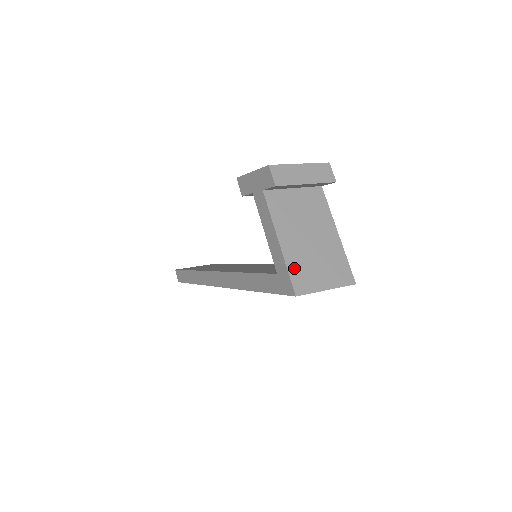
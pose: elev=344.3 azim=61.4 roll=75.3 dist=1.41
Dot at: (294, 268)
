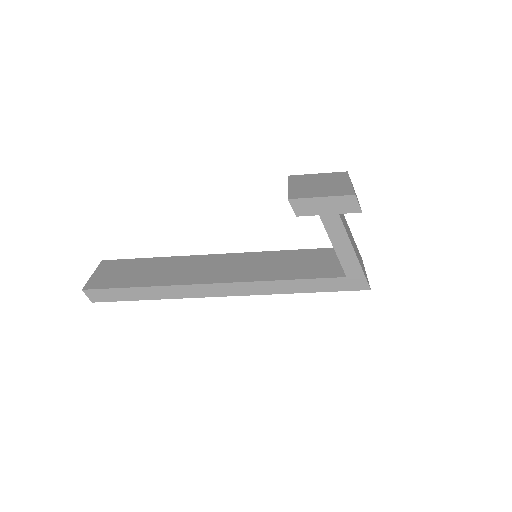
Dot at: occluded
